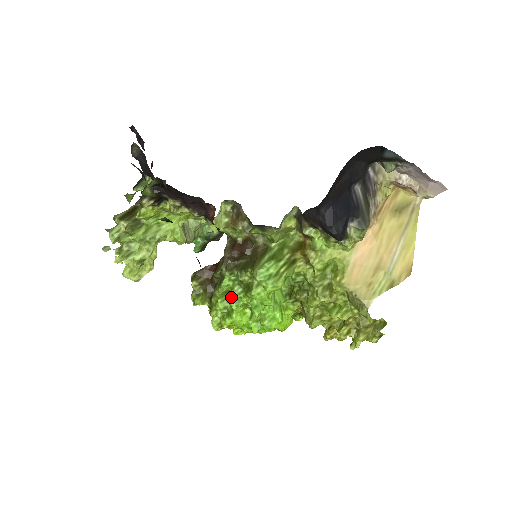
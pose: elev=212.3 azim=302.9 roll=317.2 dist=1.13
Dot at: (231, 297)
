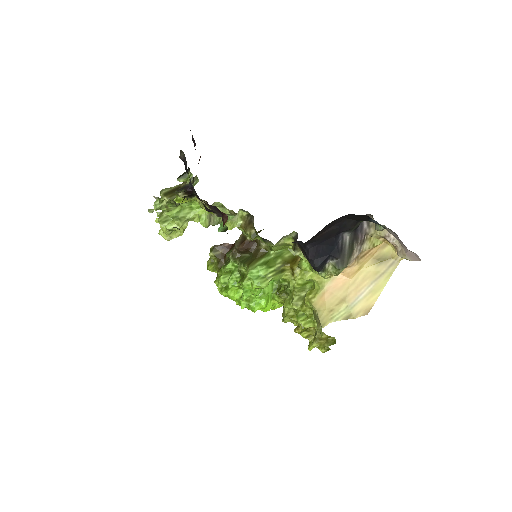
Dot at: (230, 278)
